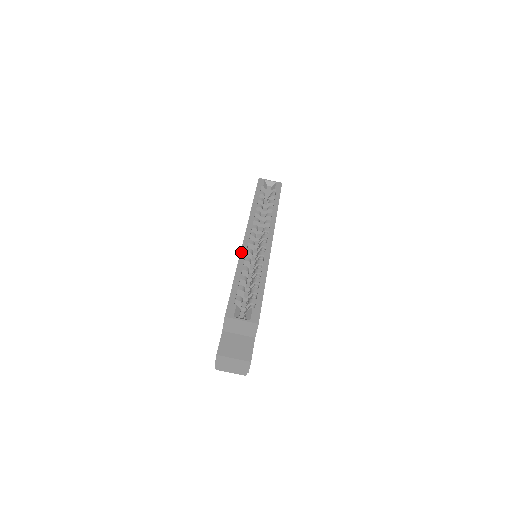
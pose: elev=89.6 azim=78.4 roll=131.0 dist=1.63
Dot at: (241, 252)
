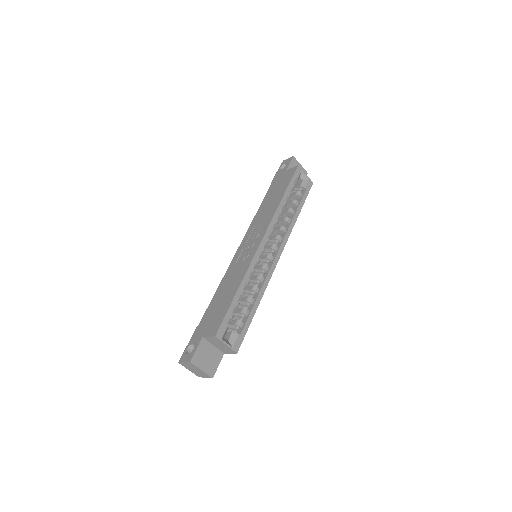
Dot at: (252, 262)
